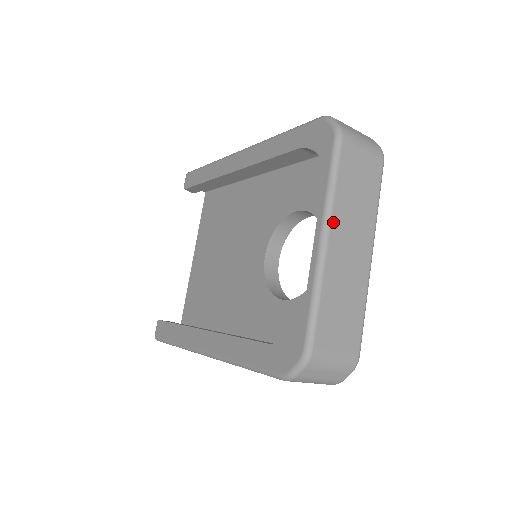
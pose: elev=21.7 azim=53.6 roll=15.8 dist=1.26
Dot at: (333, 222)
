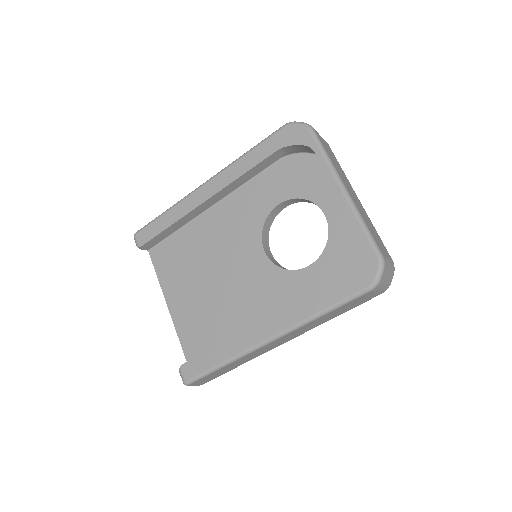
Dot at: (341, 178)
